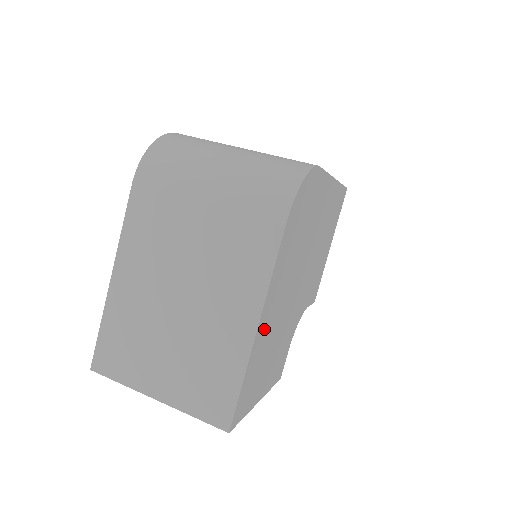
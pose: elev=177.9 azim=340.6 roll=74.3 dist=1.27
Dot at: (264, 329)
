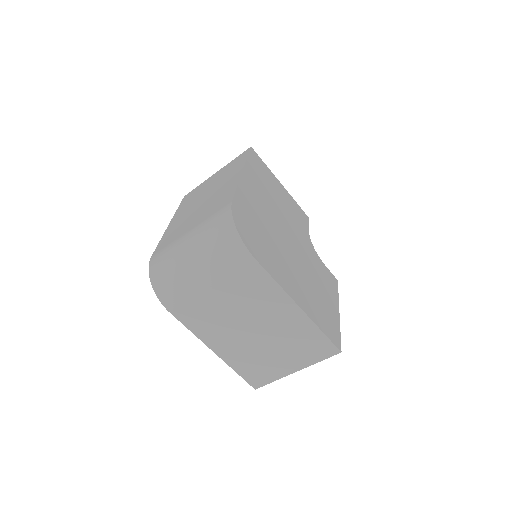
Dot at: (302, 298)
